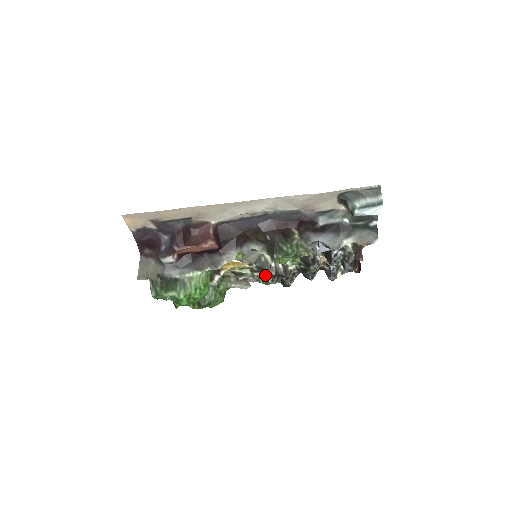
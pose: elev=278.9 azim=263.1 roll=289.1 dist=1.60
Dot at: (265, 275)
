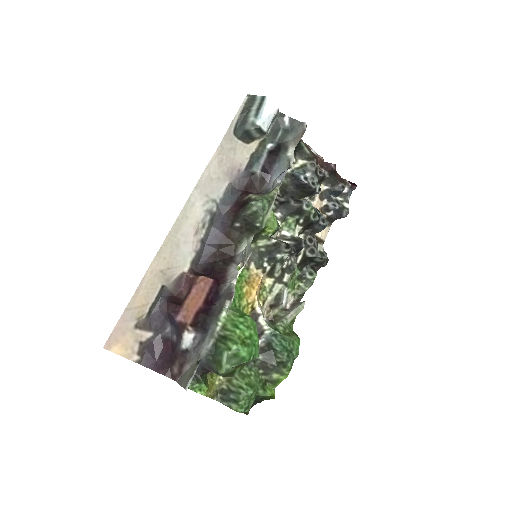
Dot at: (283, 259)
